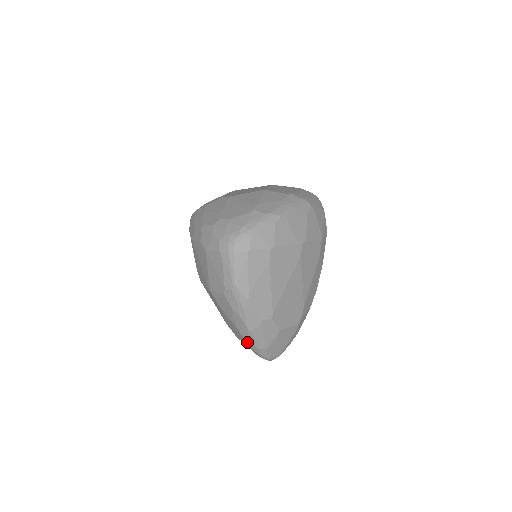
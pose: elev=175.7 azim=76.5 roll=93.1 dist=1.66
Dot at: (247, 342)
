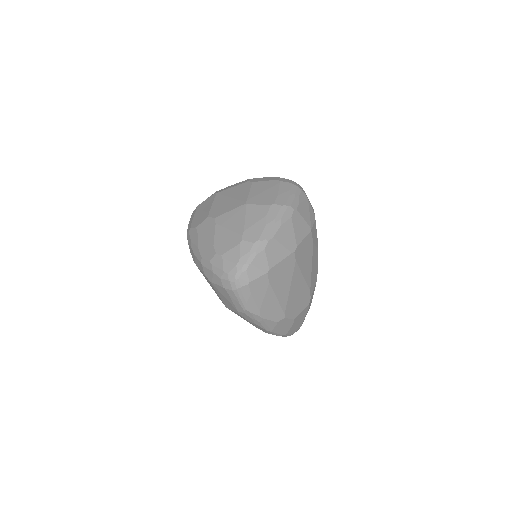
Dot at: occluded
